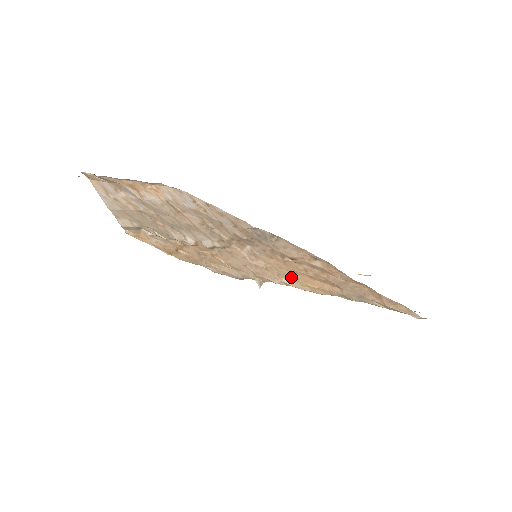
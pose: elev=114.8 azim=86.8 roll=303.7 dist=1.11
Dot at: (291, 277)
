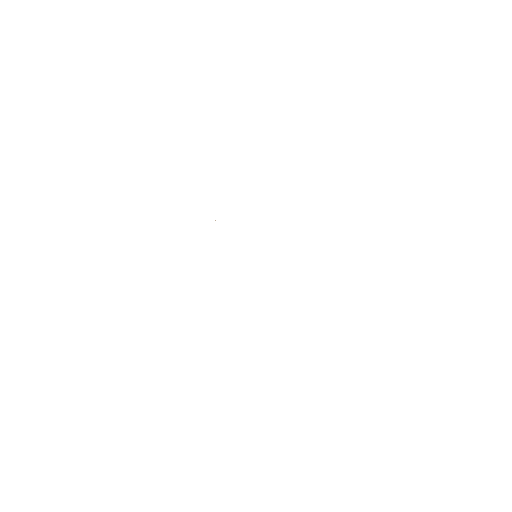
Dot at: occluded
